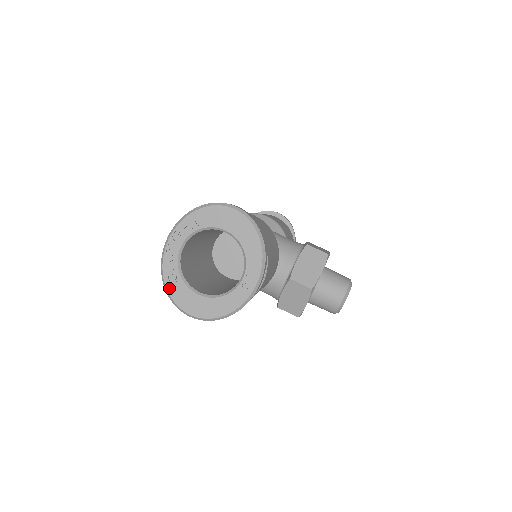
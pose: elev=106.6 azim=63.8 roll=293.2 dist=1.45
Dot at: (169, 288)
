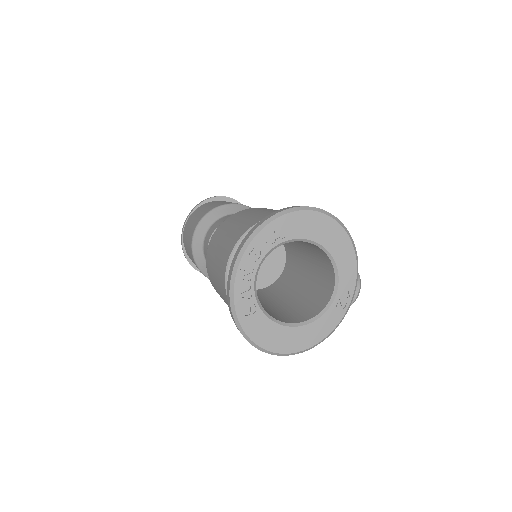
Dot at: (244, 323)
